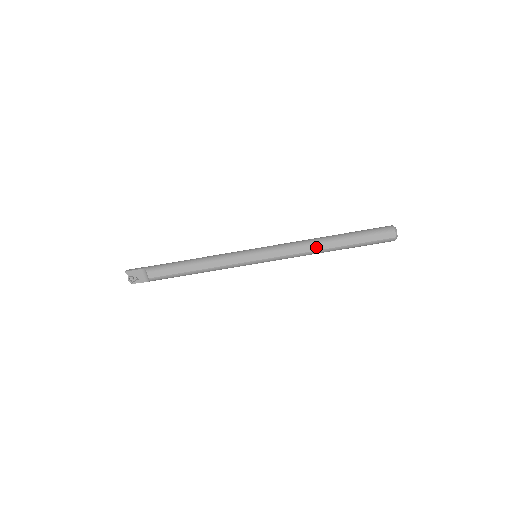
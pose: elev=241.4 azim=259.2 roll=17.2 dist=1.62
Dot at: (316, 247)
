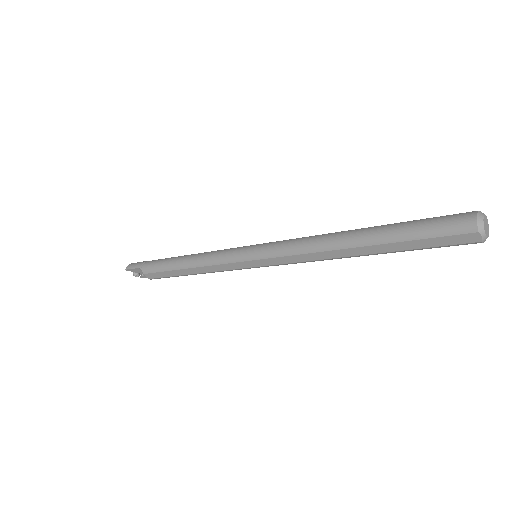
Dot at: (333, 254)
